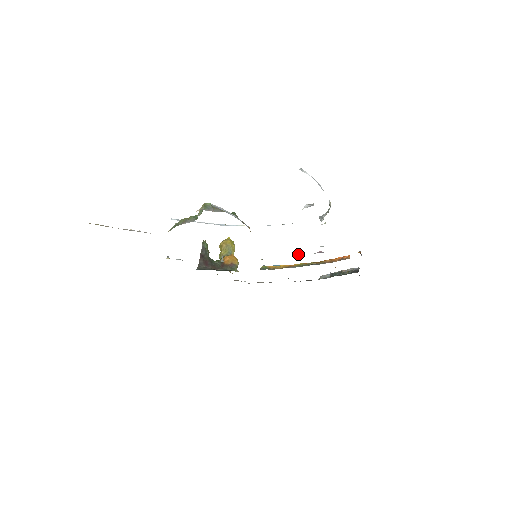
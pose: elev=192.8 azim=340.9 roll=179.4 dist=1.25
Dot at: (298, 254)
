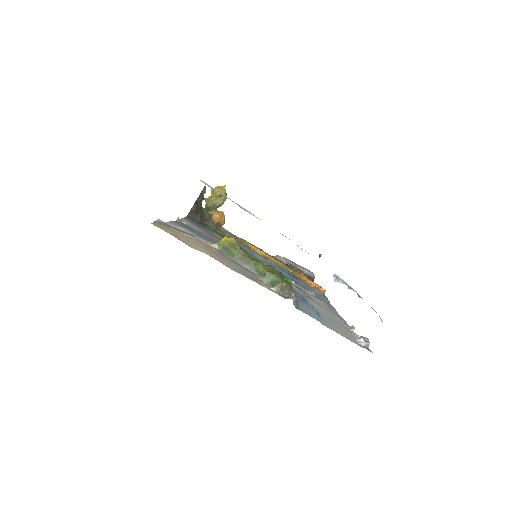
Dot at: occluded
